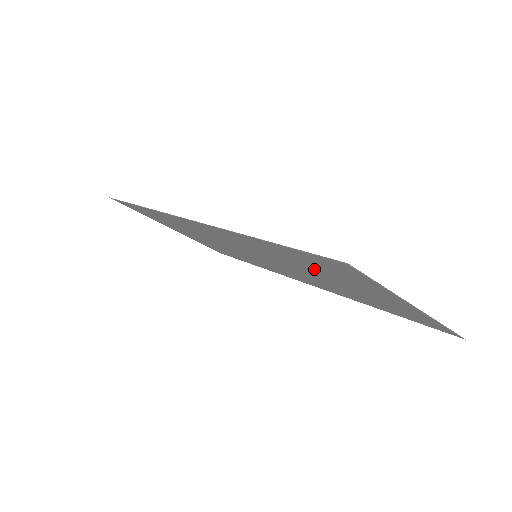
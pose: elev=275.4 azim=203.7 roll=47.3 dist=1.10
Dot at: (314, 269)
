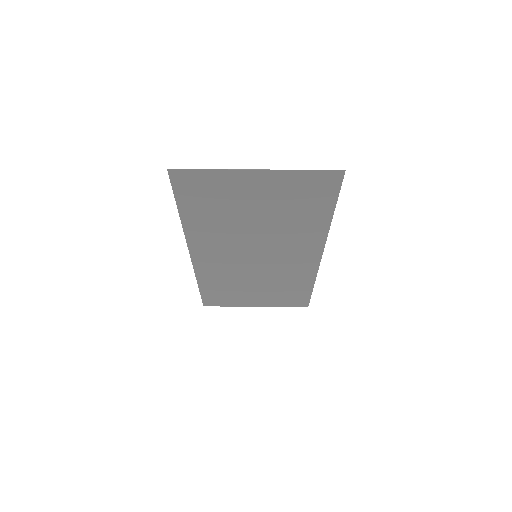
Dot at: (228, 211)
